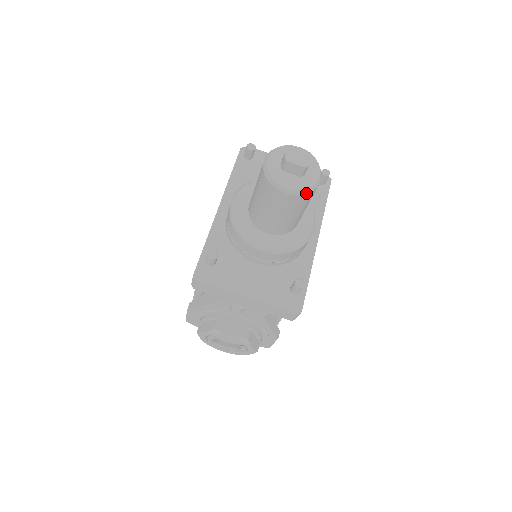
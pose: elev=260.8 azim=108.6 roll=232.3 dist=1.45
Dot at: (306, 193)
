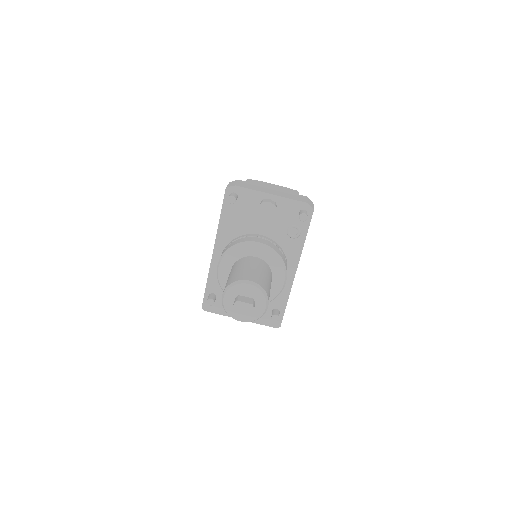
Dot at: occluded
